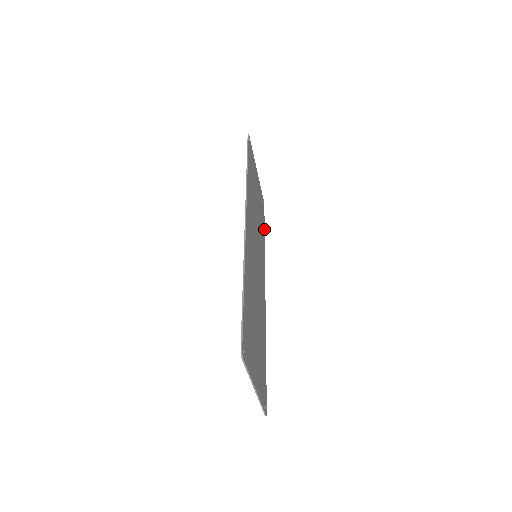
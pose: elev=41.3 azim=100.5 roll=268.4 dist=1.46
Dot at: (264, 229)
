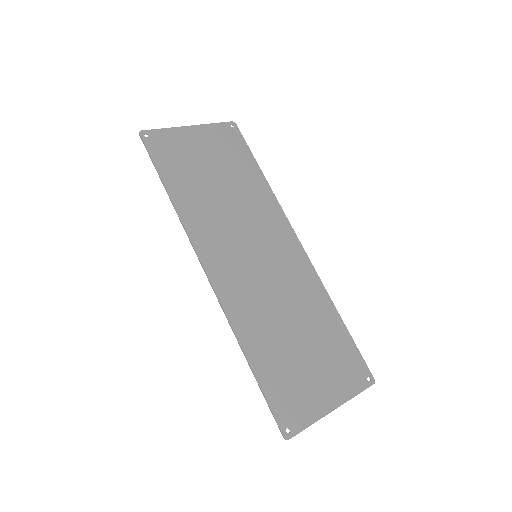
Dot at: (255, 163)
